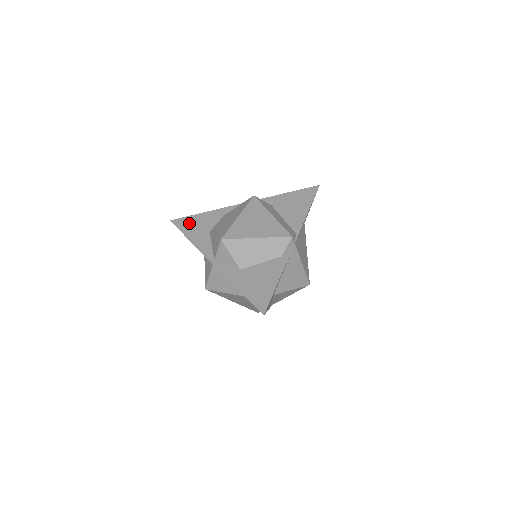
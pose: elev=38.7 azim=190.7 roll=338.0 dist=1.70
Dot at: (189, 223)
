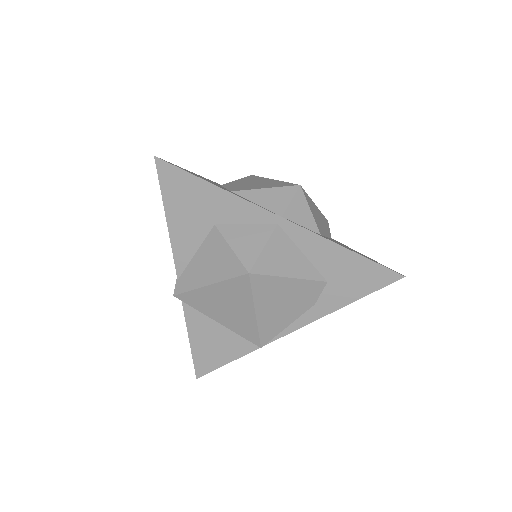
Dot at: occluded
